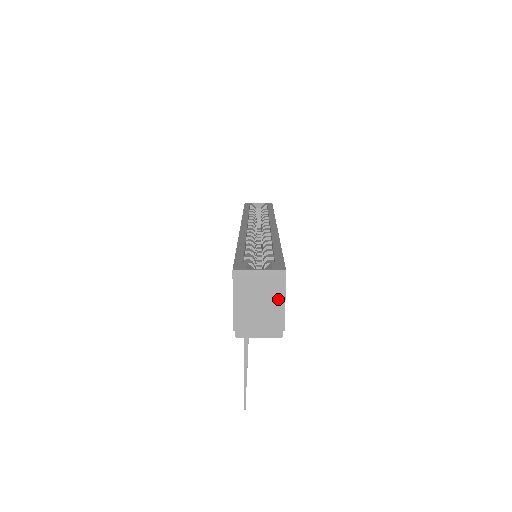
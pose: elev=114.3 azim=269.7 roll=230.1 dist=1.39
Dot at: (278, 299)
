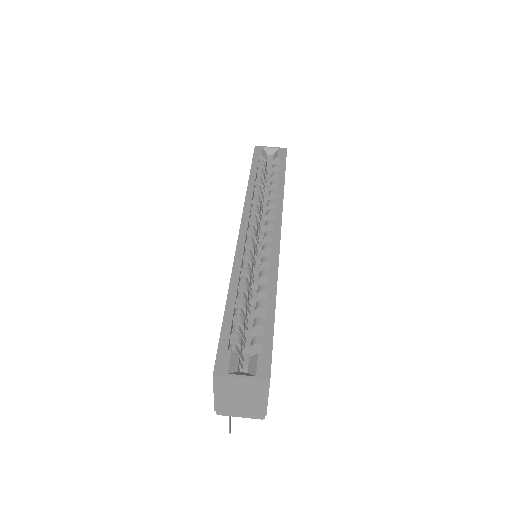
Dot at: (261, 397)
